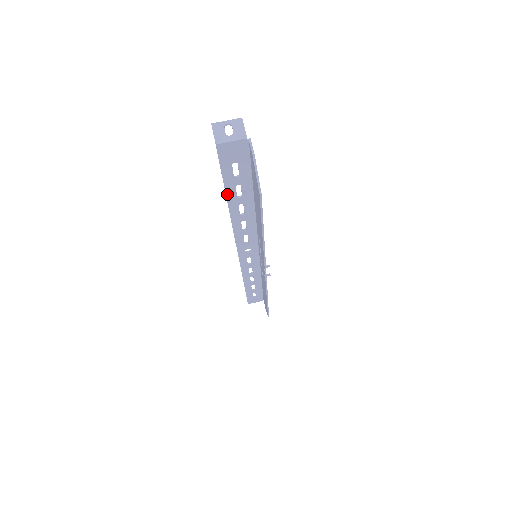
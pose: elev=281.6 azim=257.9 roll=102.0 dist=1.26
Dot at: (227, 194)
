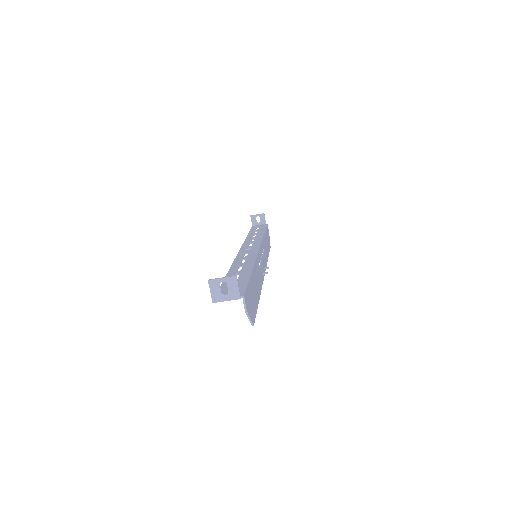
Dot at: occluded
